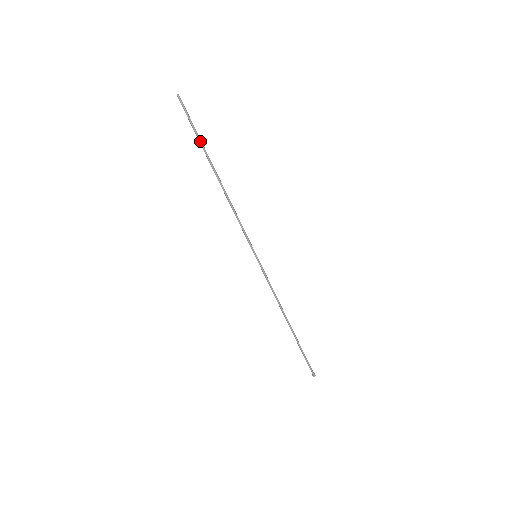
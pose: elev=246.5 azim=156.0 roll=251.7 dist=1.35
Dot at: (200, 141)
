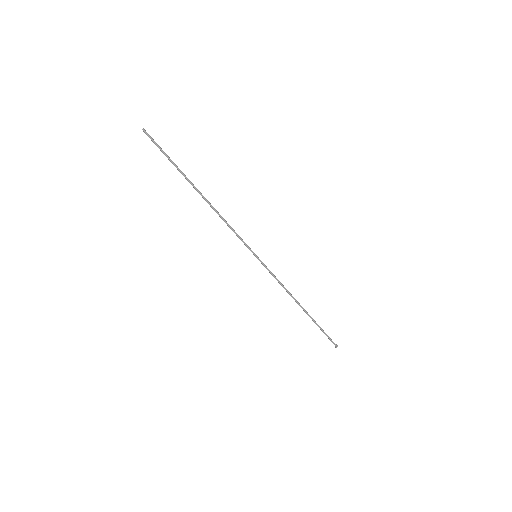
Dot at: (176, 166)
